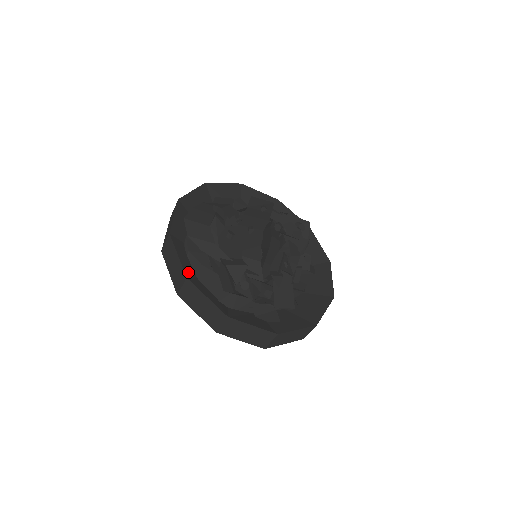
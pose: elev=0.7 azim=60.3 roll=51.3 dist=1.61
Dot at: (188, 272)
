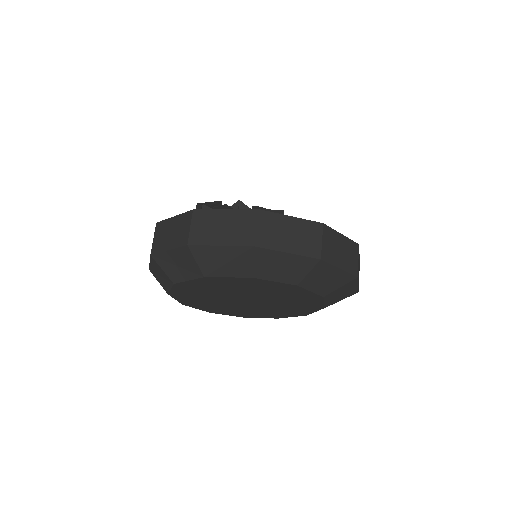
Dot at: occluded
